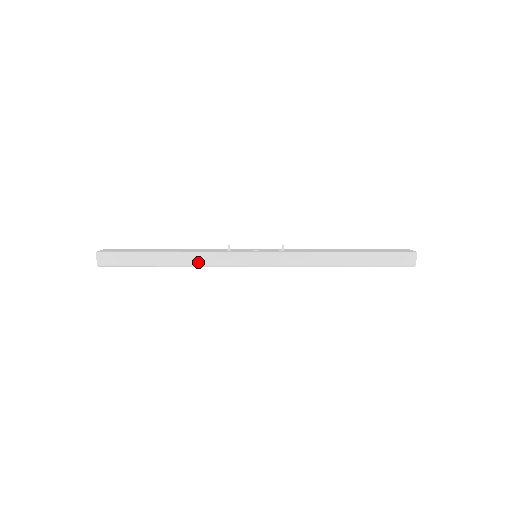
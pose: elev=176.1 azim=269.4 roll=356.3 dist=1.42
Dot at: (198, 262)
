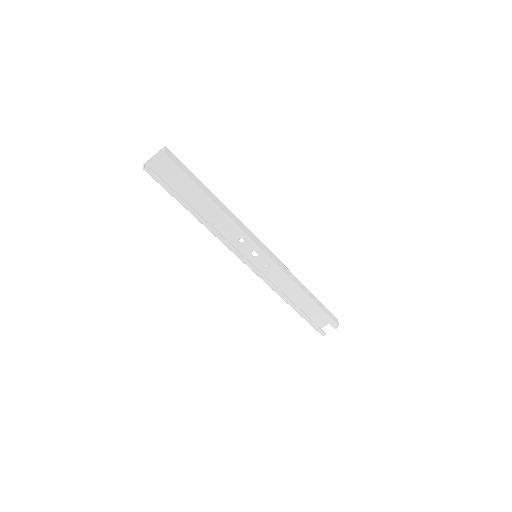
Dot at: (233, 219)
